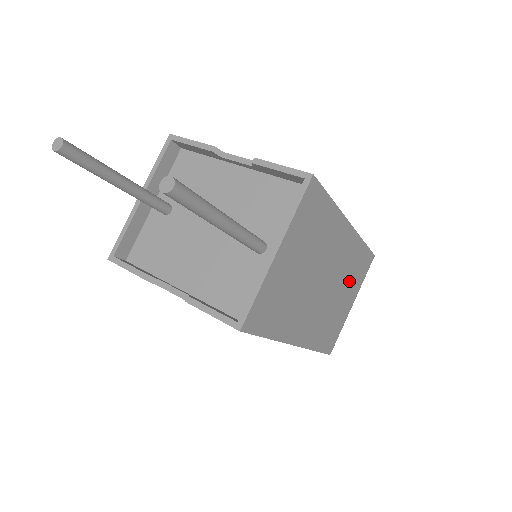
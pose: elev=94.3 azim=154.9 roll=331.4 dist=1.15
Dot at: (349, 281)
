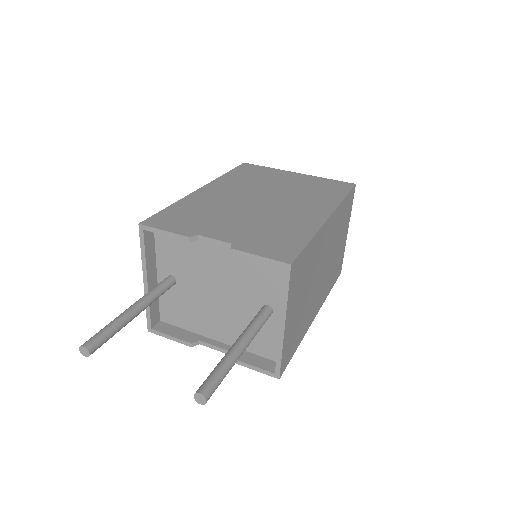
Dot at: (340, 231)
